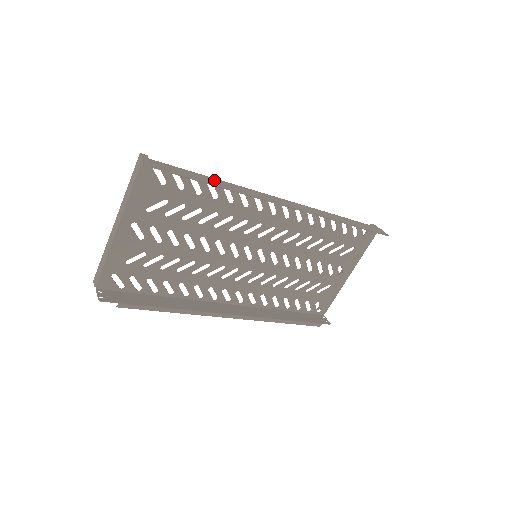
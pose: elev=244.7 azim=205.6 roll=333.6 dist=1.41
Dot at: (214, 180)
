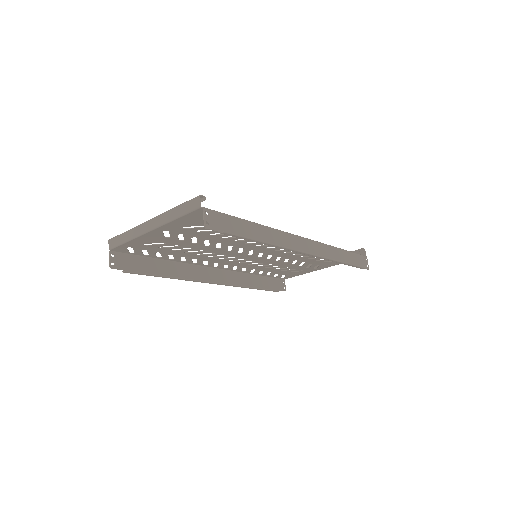
Dot at: (254, 239)
